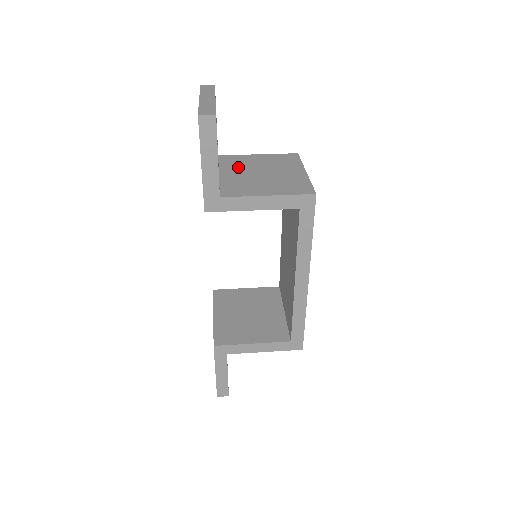
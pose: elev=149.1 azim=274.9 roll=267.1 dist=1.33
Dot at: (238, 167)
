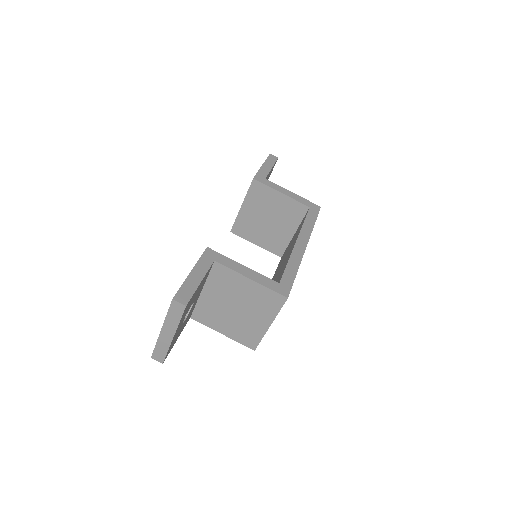
Dot at: (221, 290)
